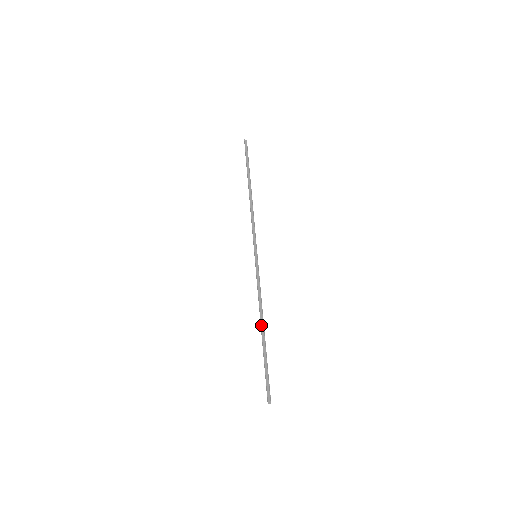
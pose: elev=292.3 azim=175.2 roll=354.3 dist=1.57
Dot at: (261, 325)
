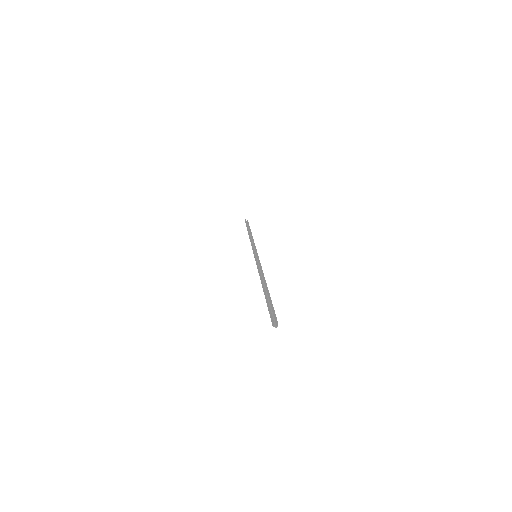
Dot at: (262, 284)
